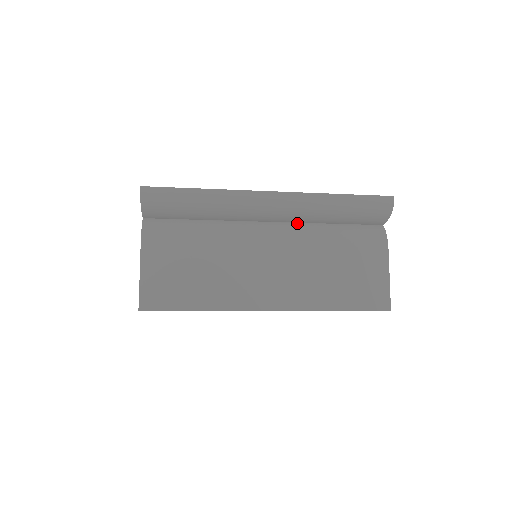
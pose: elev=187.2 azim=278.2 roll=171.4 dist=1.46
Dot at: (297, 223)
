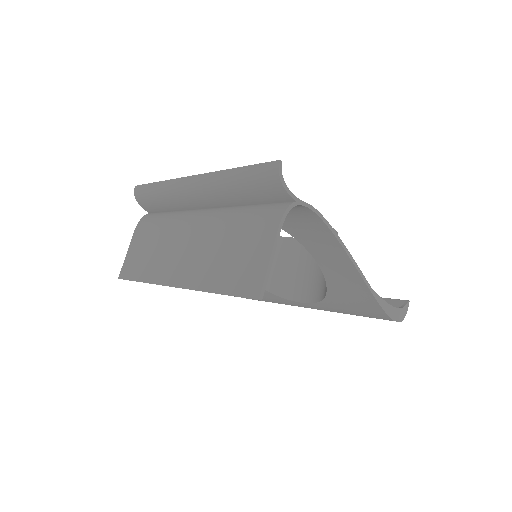
Dot at: (225, 207)
